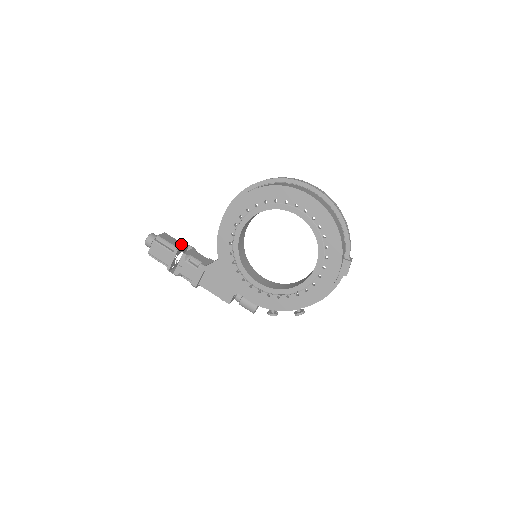
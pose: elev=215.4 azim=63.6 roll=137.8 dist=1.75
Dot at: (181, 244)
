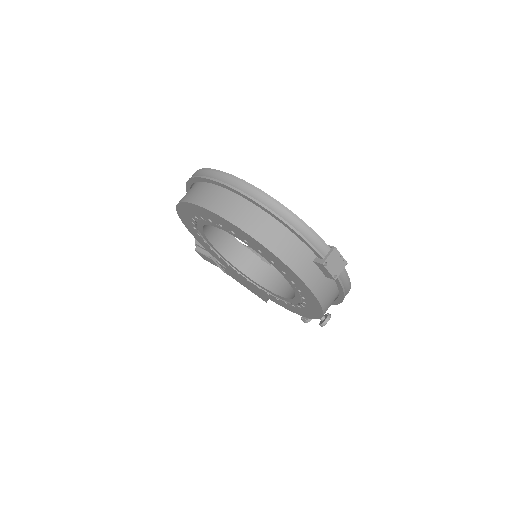
Dot at: occluded
